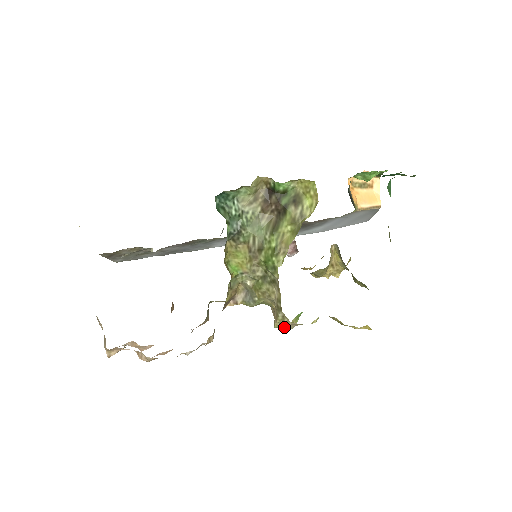
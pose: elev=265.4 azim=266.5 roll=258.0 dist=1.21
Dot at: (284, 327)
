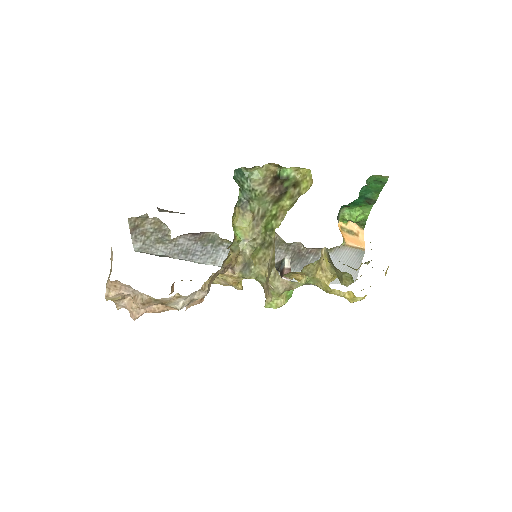
Dot at: (274, 306)
